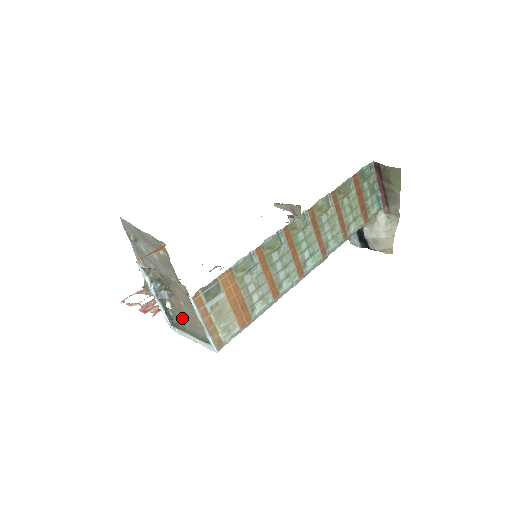
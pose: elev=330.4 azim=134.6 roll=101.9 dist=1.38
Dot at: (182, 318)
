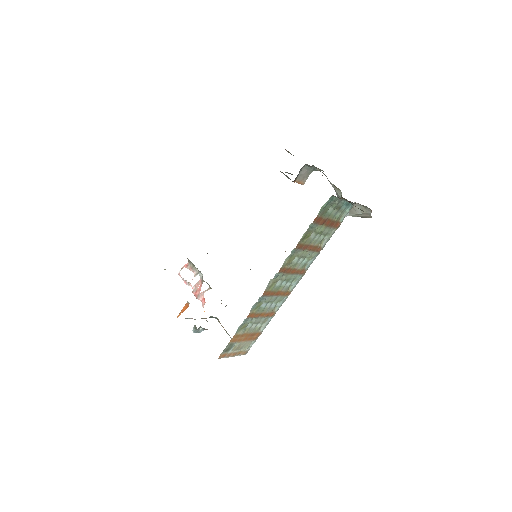
Dot at: occluded
